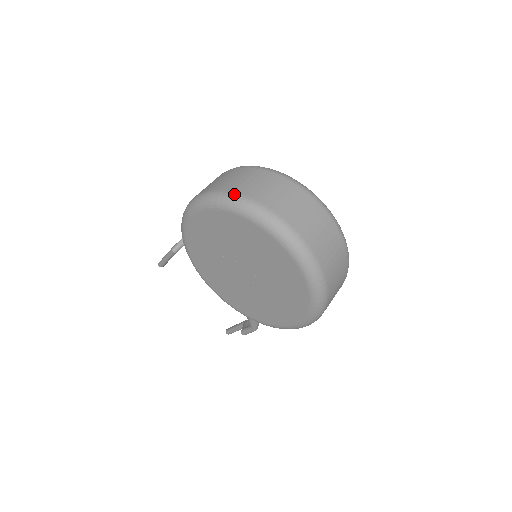
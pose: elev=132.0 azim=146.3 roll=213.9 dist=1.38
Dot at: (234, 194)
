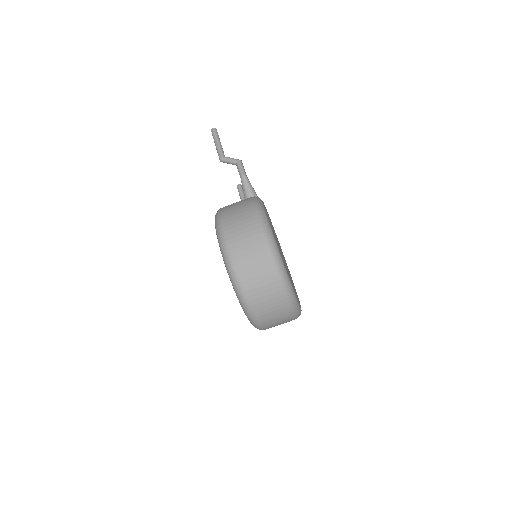
Dot at: (242, 290)
